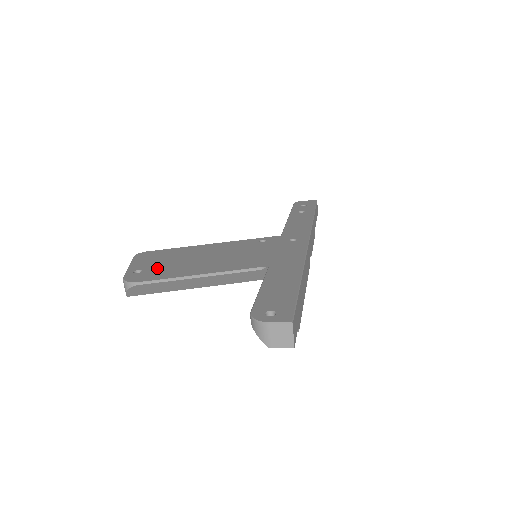
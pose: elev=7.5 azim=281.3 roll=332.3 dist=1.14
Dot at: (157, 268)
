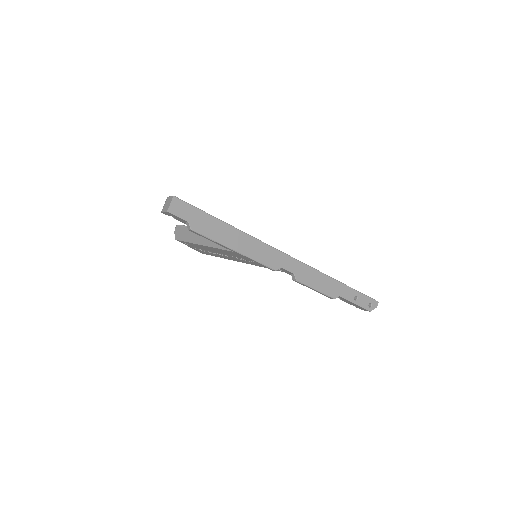
Dot at: occluded
